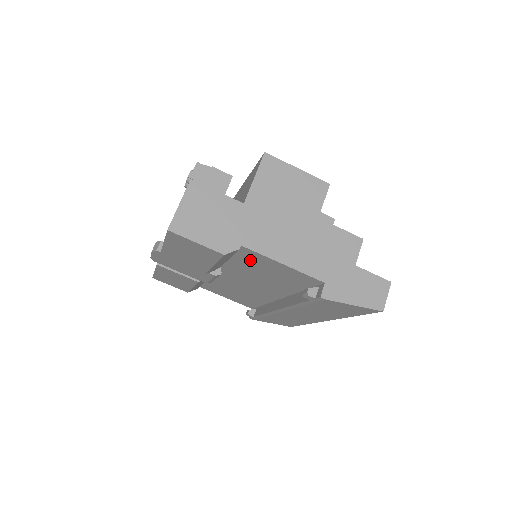
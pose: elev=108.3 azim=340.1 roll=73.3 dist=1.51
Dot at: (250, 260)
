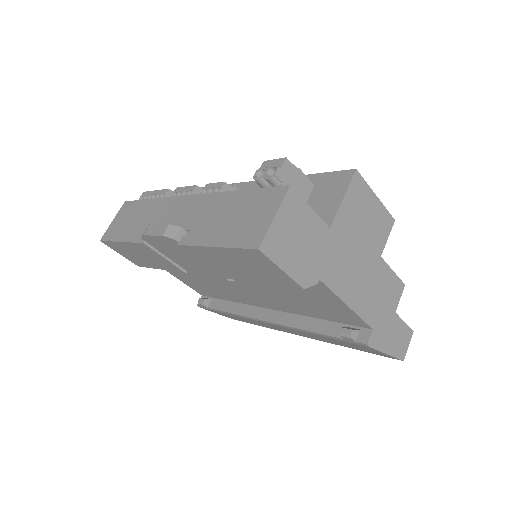
Dot at: occluded
